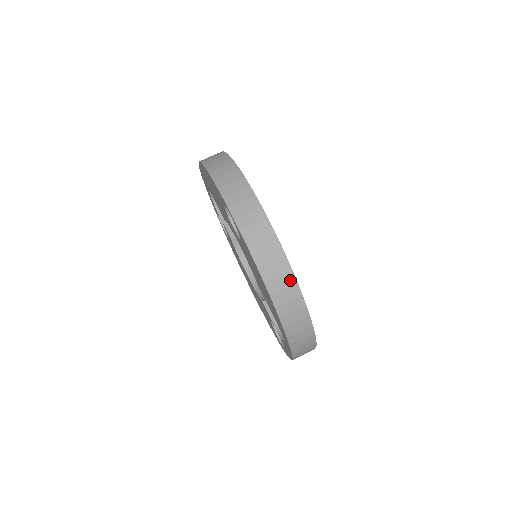
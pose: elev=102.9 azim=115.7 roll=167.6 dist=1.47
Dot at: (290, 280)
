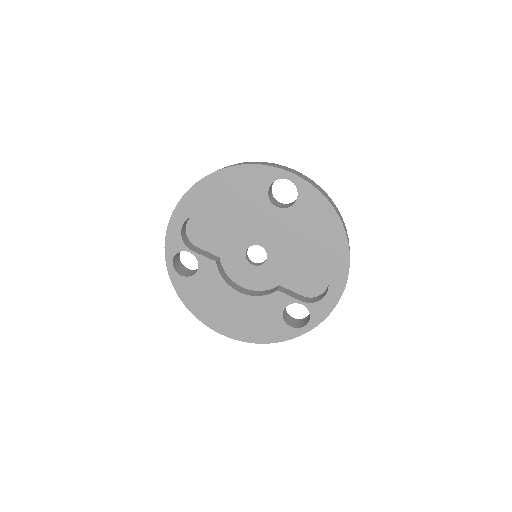
Dot at: (341, 216)
